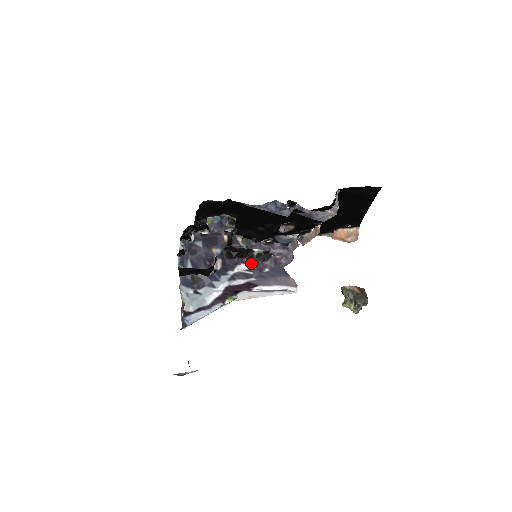
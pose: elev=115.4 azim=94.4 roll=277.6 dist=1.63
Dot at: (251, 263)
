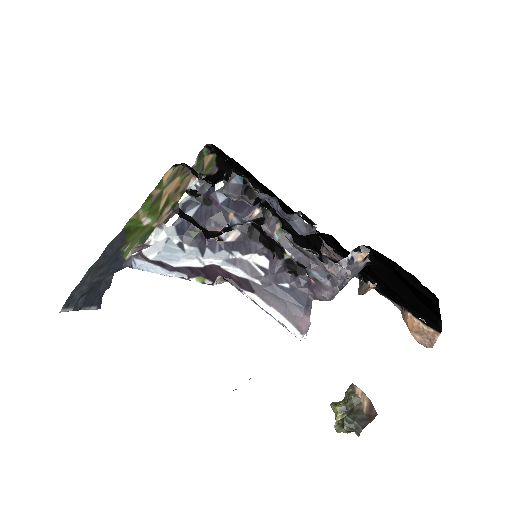
Dot at: (274, 263)
